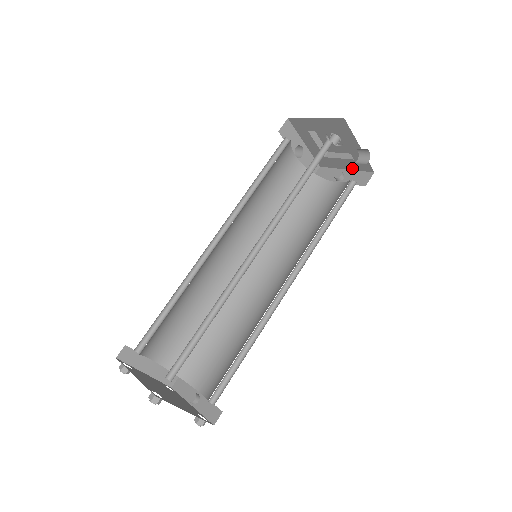
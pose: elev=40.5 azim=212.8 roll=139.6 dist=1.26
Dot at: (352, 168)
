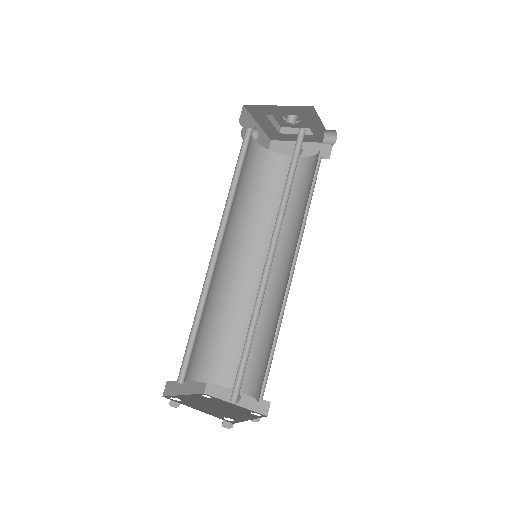
Dot at: (309, 141)
